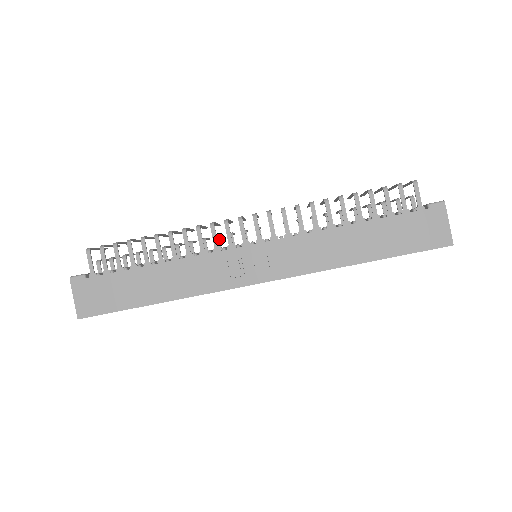
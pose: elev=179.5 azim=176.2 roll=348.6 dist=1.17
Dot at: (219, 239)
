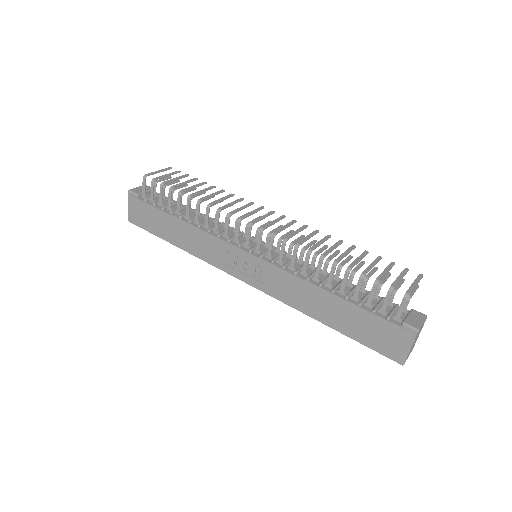
Dot at: occluded
